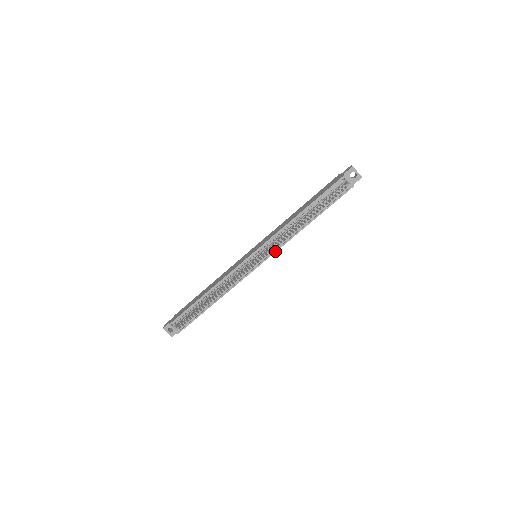
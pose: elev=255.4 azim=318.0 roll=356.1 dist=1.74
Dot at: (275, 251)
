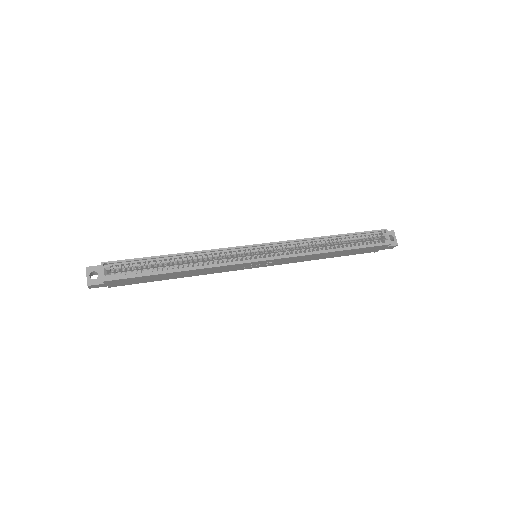
Dot at: (285, 256)
